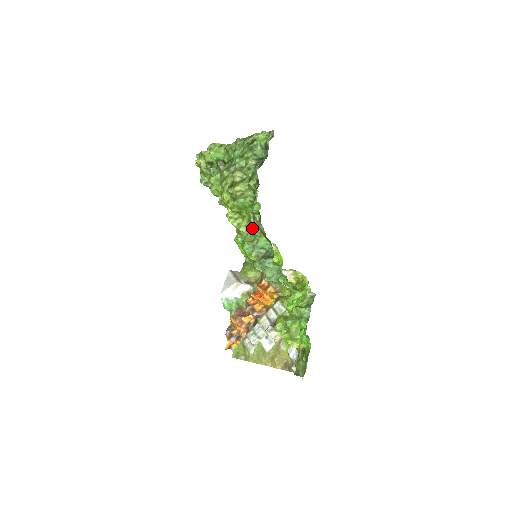
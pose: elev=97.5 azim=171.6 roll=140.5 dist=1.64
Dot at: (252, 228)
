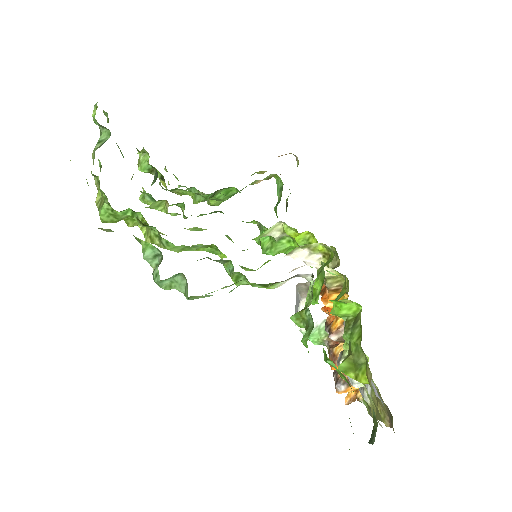
Dot at: (158, 233)
